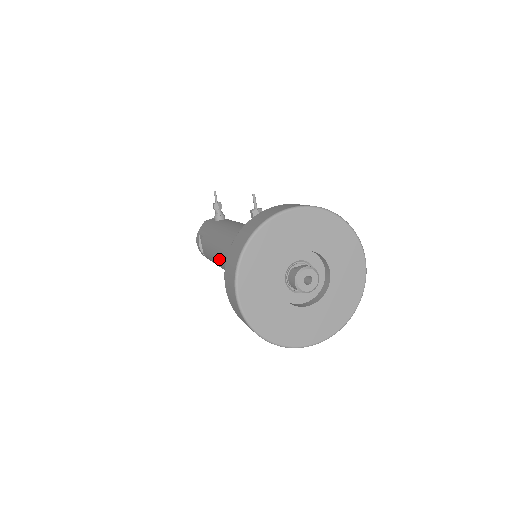
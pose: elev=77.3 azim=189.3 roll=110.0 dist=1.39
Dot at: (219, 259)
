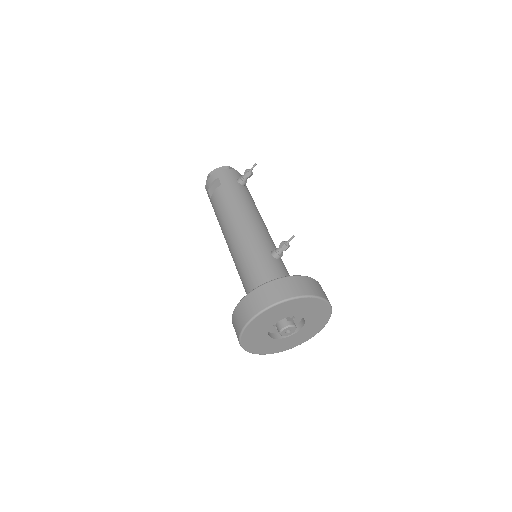
Dot at: (229, 231)
